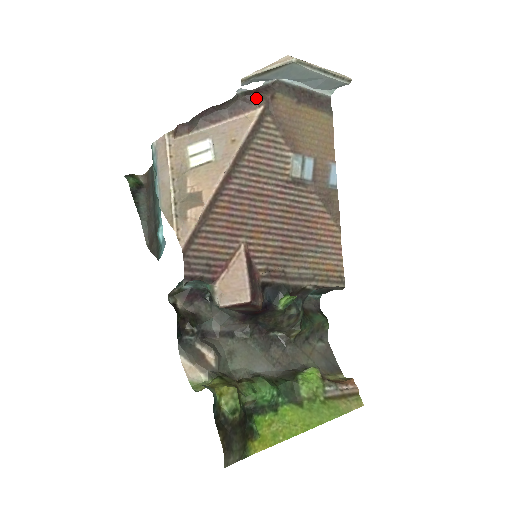
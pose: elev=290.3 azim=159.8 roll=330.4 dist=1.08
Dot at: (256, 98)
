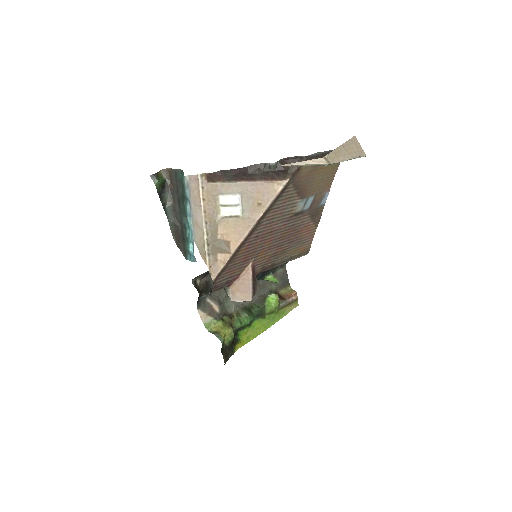
Dot at: (285, 173)
